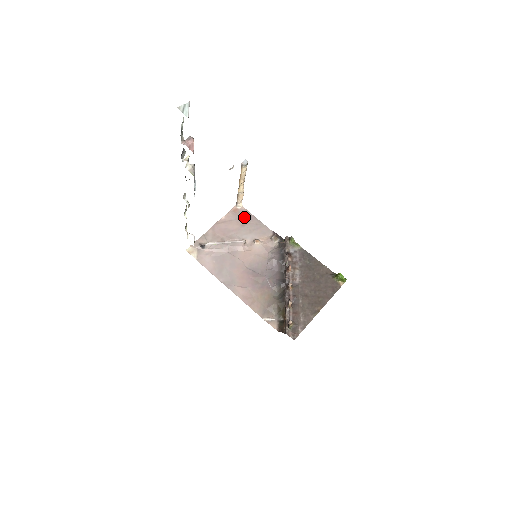
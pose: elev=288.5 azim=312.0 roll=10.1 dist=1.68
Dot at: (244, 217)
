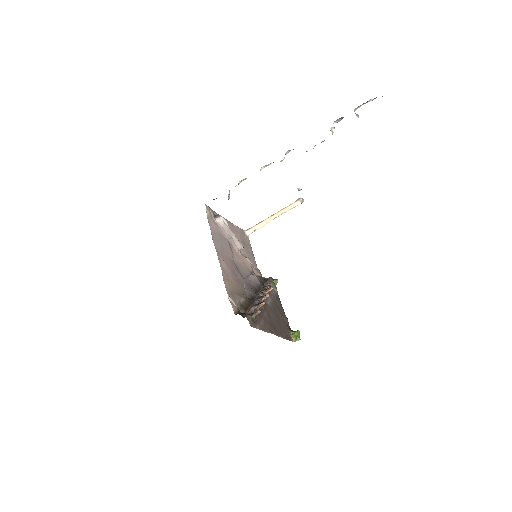
Dot at: (246, 241)
